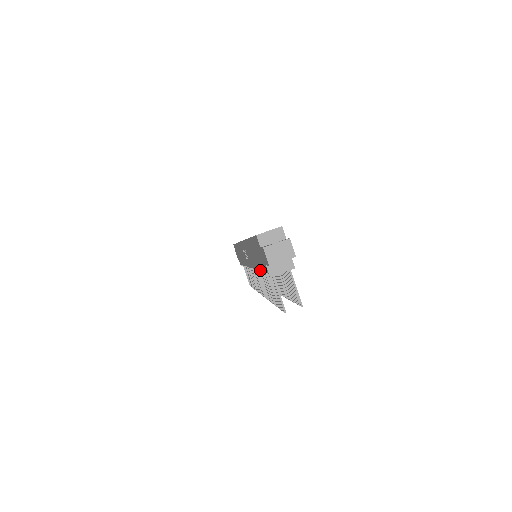
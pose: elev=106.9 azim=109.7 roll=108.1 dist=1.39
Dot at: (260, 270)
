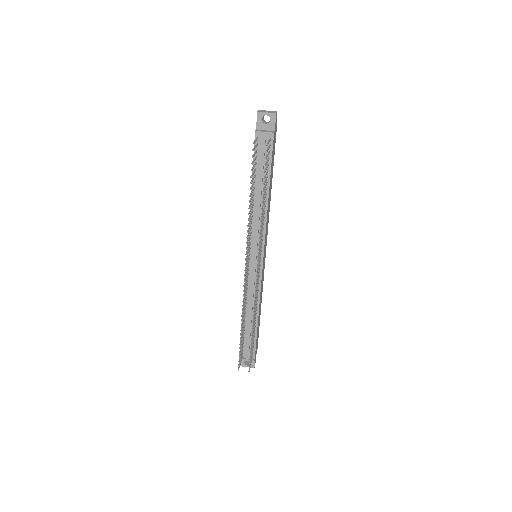
Dot at: occluded
